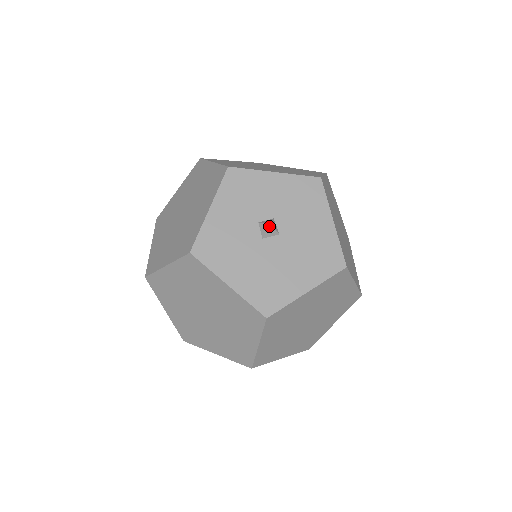
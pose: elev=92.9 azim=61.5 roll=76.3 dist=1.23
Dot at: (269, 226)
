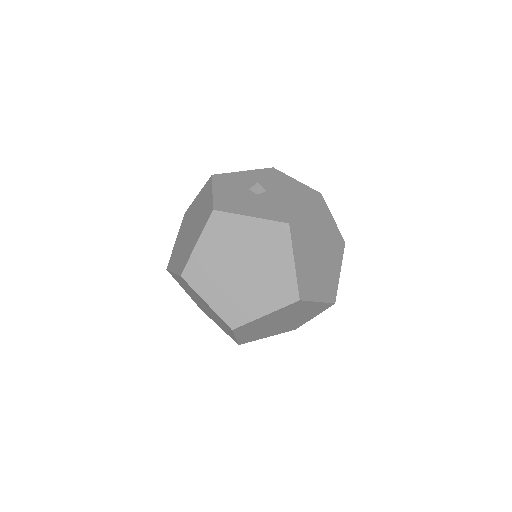
Dot at: (257, 184)
